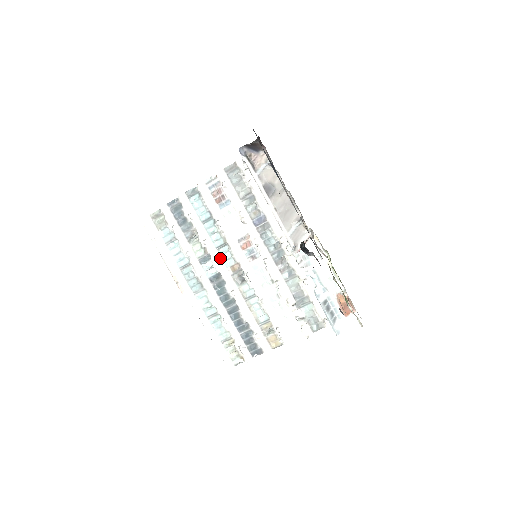
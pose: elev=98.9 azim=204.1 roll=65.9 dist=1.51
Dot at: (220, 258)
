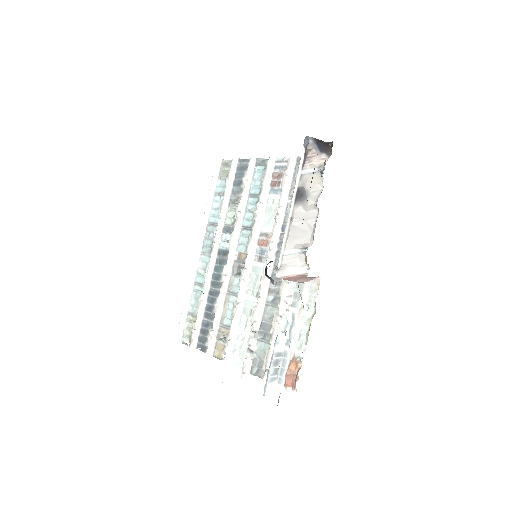
Dot at: (238, 238)
